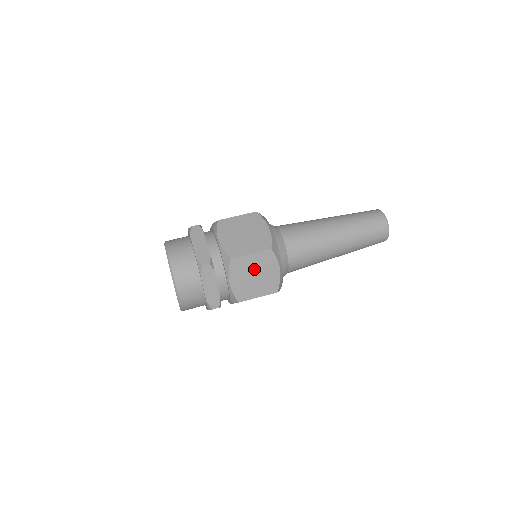
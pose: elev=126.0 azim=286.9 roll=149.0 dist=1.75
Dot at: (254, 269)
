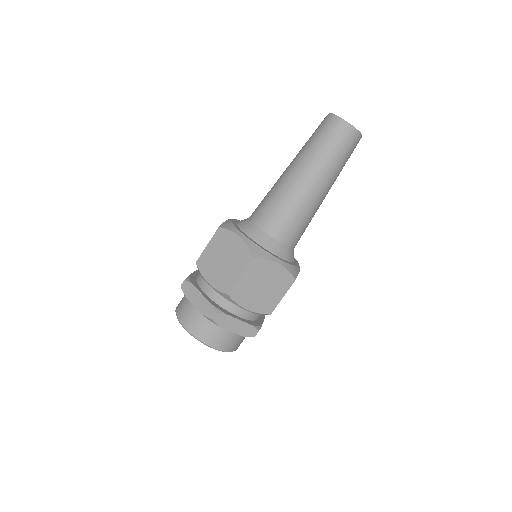
Dot at: (256, 283)
